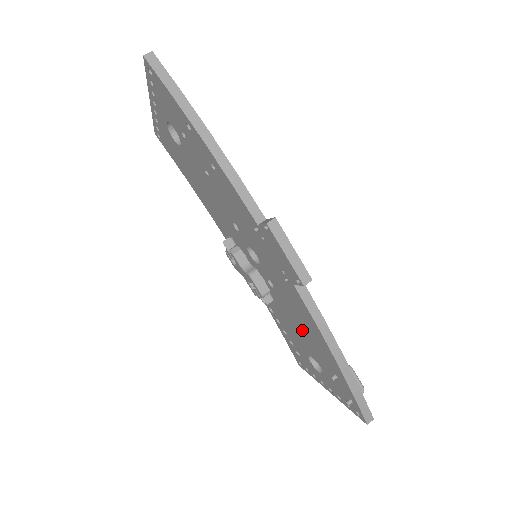
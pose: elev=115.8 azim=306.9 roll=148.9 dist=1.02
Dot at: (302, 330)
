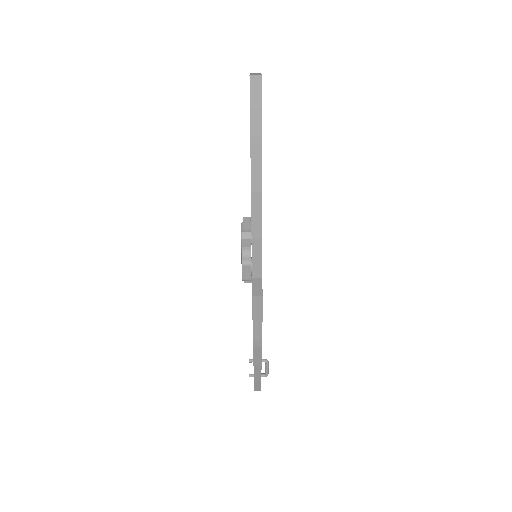
Dot at: occluded
